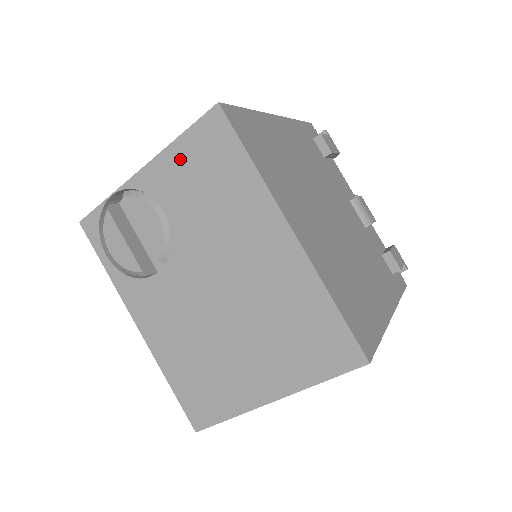
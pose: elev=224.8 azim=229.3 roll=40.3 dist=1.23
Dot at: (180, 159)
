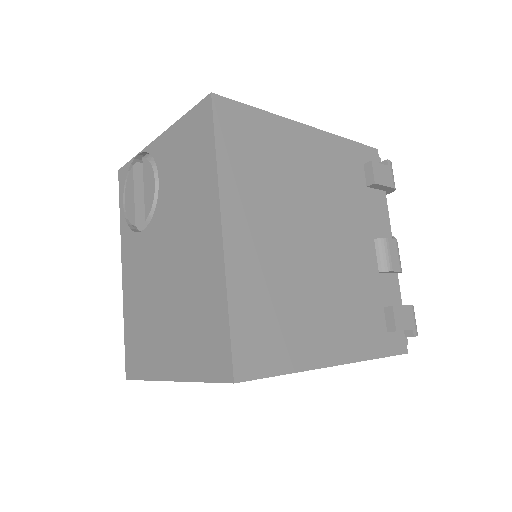
Dot at: (178, 137)
